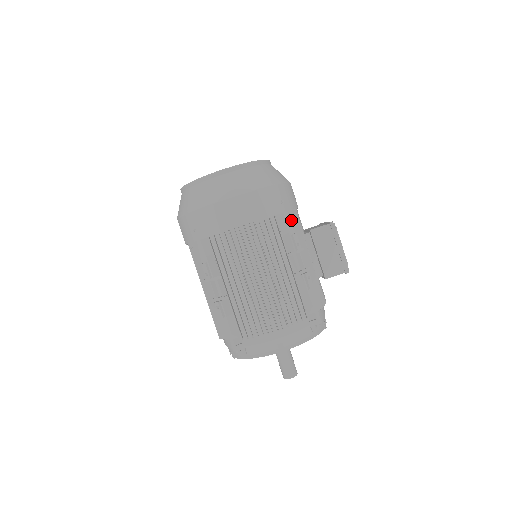
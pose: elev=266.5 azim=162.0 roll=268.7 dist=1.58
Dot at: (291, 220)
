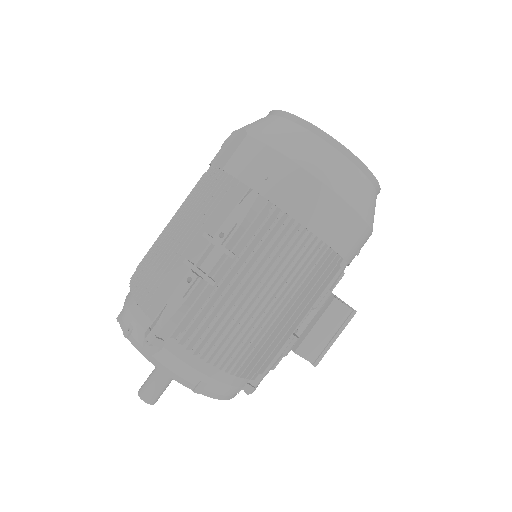
Dot at: occluded
